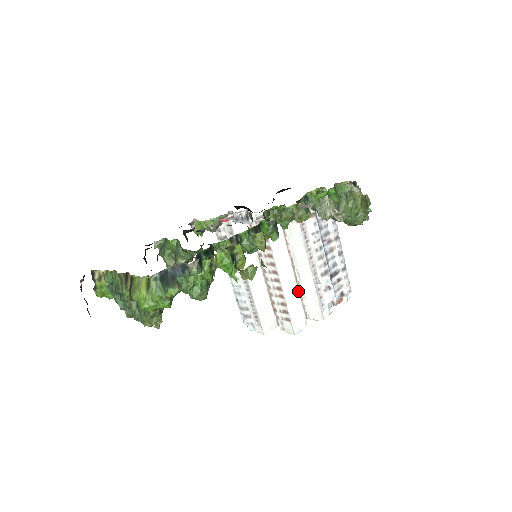
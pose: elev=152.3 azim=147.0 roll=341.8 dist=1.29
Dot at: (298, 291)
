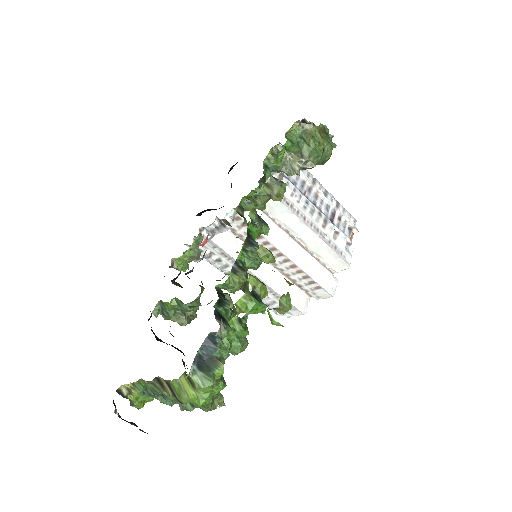
Dot at: (310, 255)
